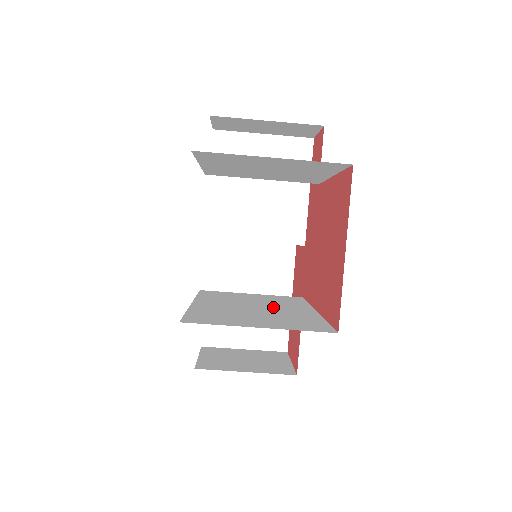
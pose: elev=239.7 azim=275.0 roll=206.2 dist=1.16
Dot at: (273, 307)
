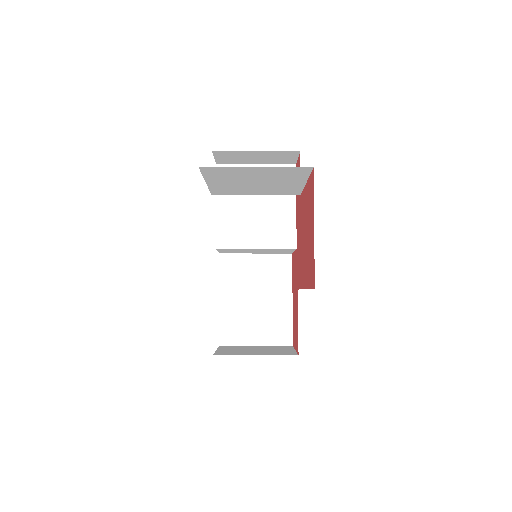
Dot at: occluded
